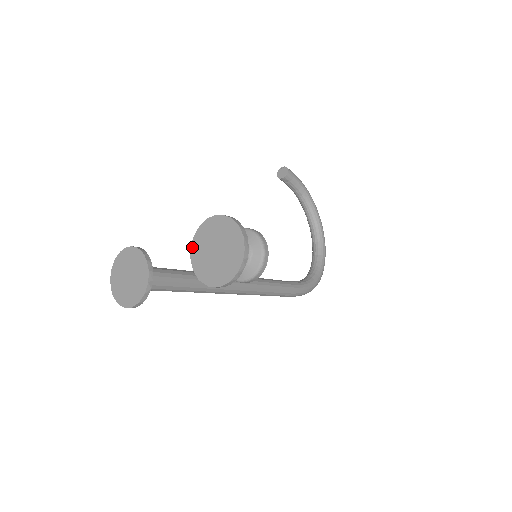
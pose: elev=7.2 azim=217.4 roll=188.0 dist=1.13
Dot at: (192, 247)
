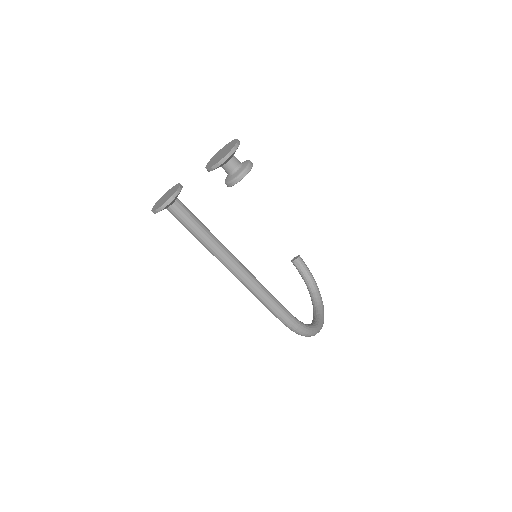
Dot at: (209, 162)
